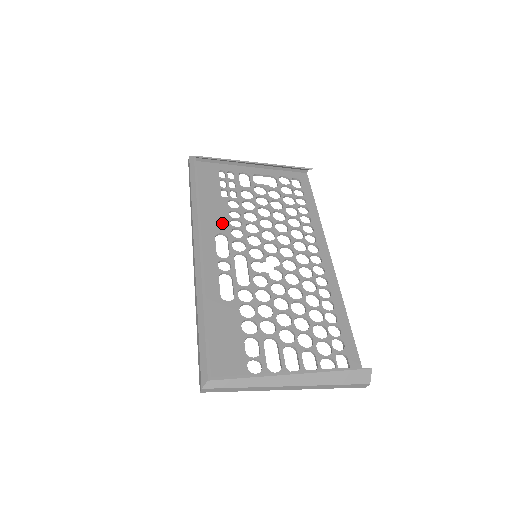
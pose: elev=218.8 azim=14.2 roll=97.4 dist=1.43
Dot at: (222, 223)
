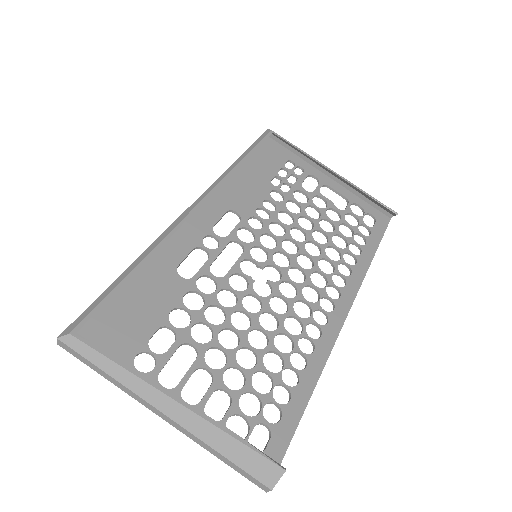
Dot at: (247, 204)
